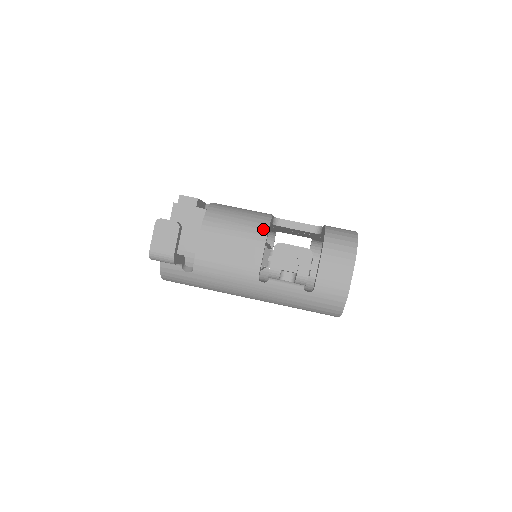
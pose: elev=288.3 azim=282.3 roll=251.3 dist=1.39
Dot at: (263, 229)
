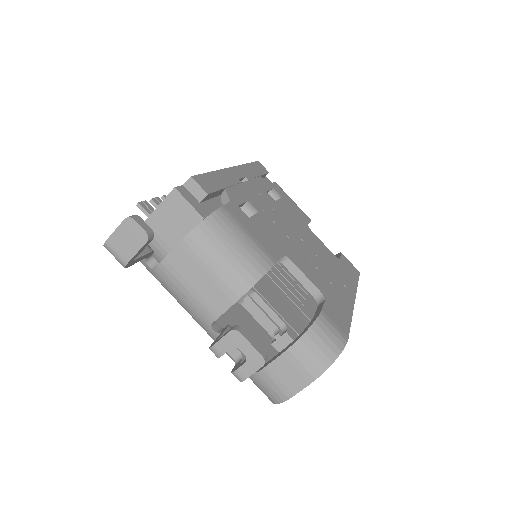
Dot at: (247, 283)
